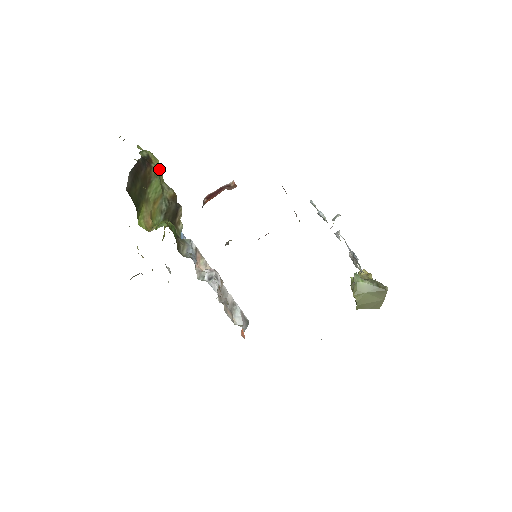
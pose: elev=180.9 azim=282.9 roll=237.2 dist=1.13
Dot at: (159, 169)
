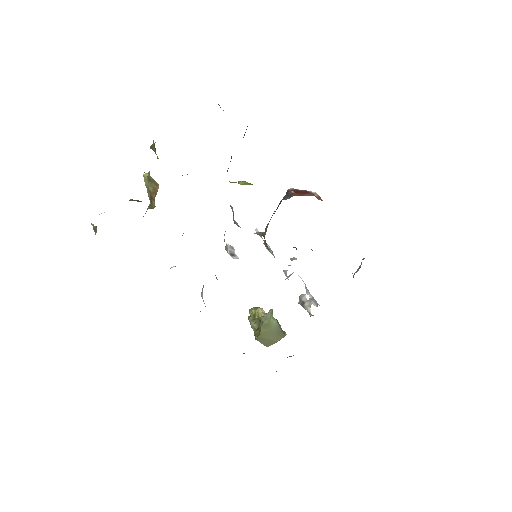
Dot at: occluded
